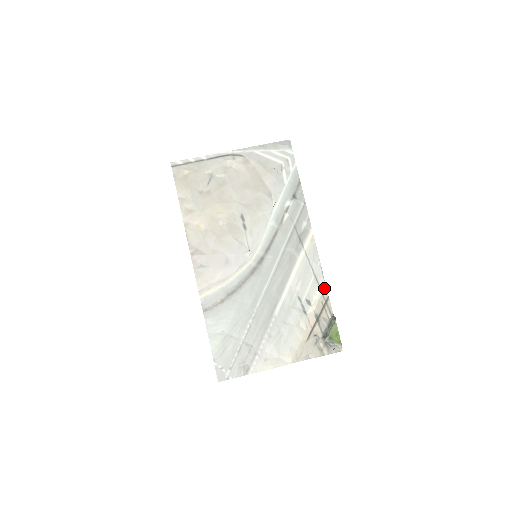
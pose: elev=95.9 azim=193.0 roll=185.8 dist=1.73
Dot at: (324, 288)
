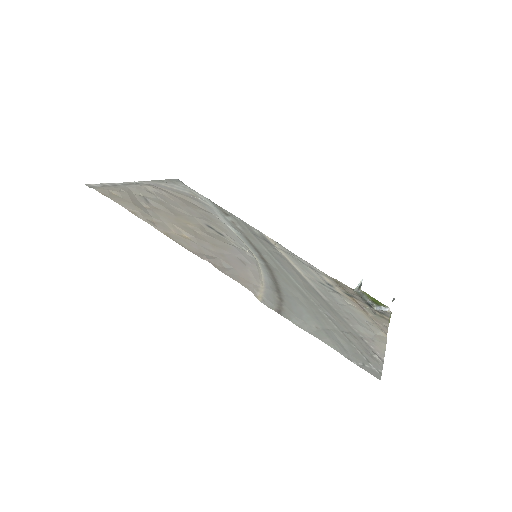
Dot at: (323, 273)
